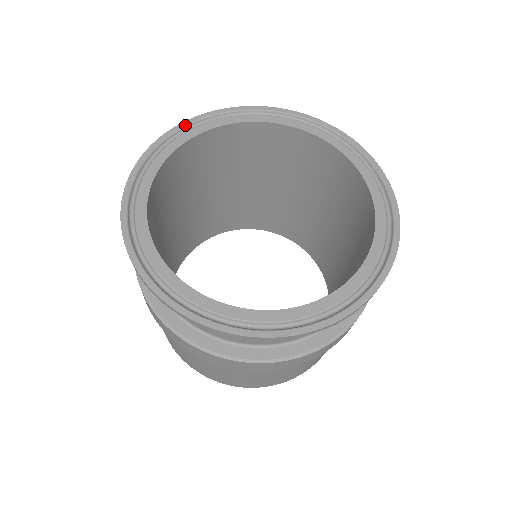
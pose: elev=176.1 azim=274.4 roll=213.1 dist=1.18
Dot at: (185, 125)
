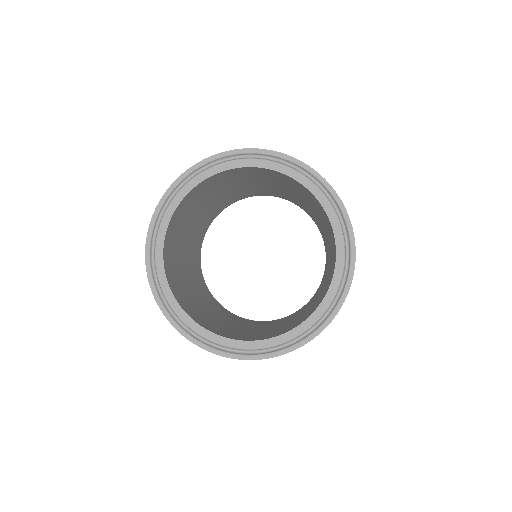
Dot at: (187, 175)
